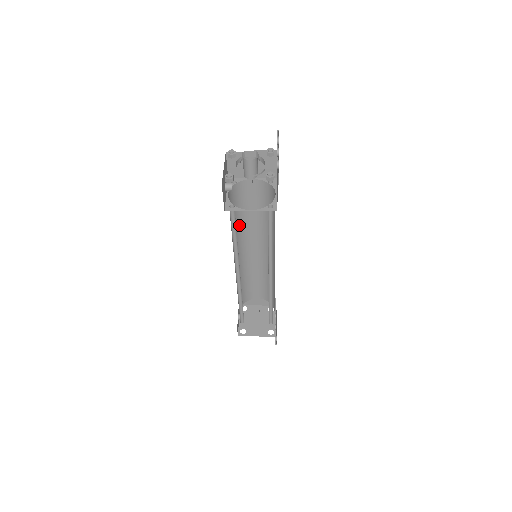
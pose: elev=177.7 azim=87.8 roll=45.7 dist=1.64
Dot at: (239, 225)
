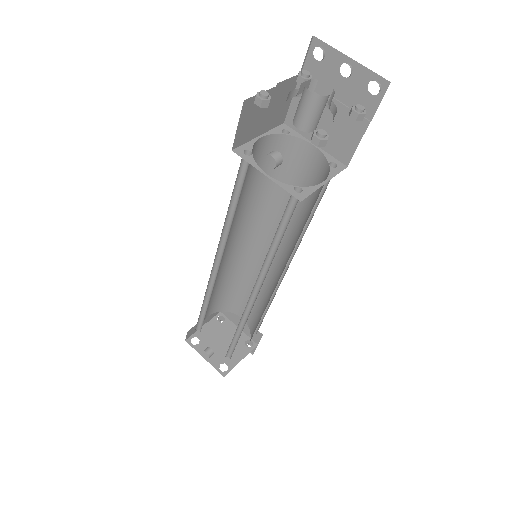
Dot at: (231, 224)
